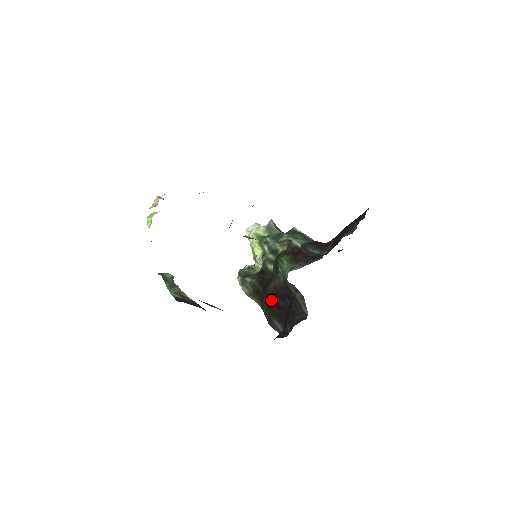
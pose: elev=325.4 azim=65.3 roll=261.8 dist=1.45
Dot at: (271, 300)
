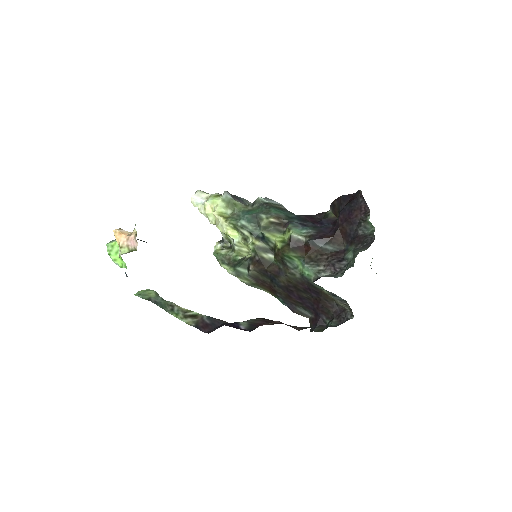
Dot at: (288, 292)
